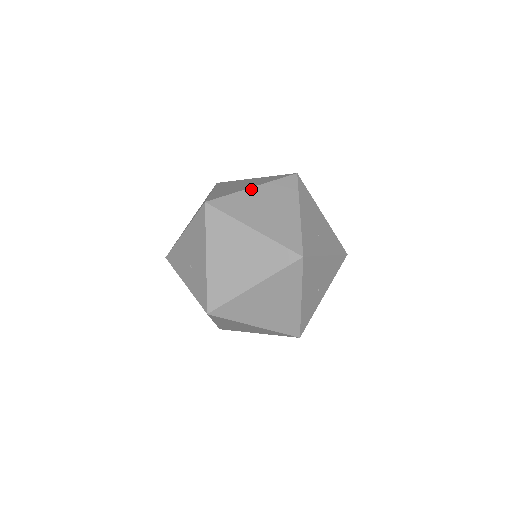
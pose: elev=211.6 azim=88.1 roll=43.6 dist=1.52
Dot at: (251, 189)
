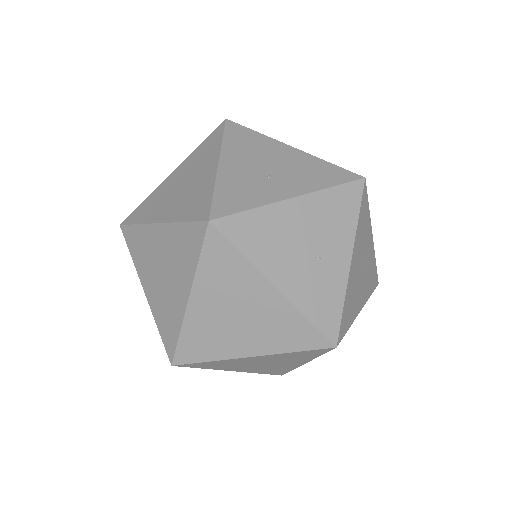
Dot at: (169, 177)
